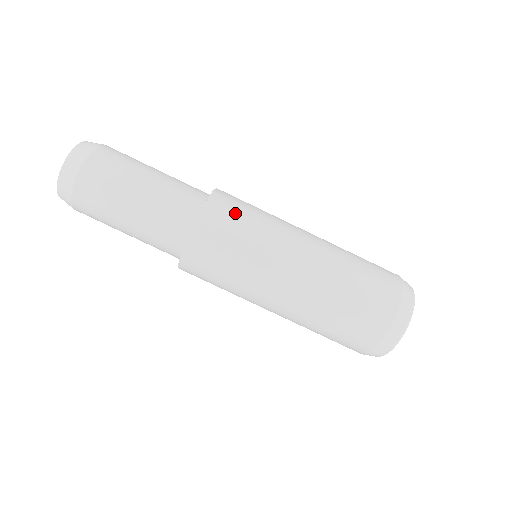
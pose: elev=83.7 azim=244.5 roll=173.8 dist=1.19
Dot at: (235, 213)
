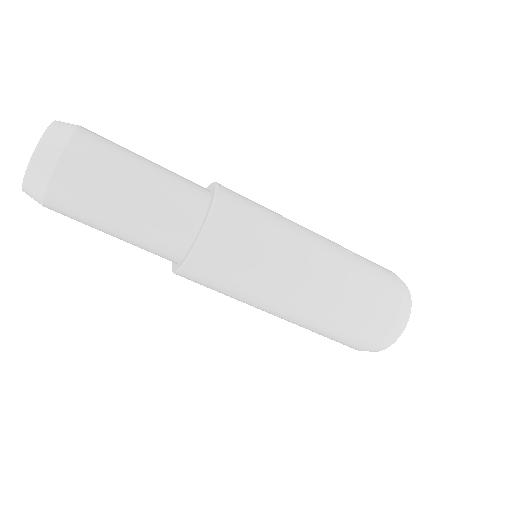
Dot at: (214, 277)
